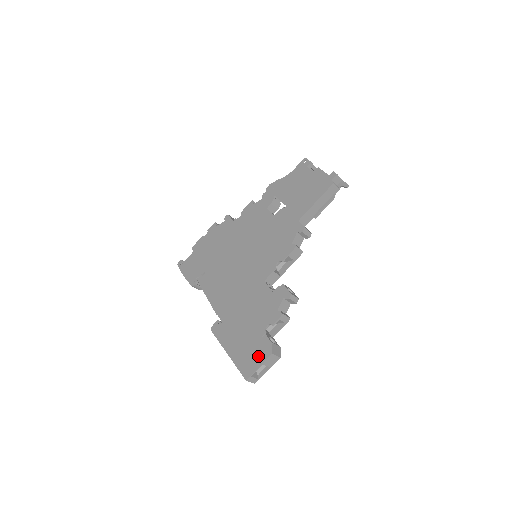
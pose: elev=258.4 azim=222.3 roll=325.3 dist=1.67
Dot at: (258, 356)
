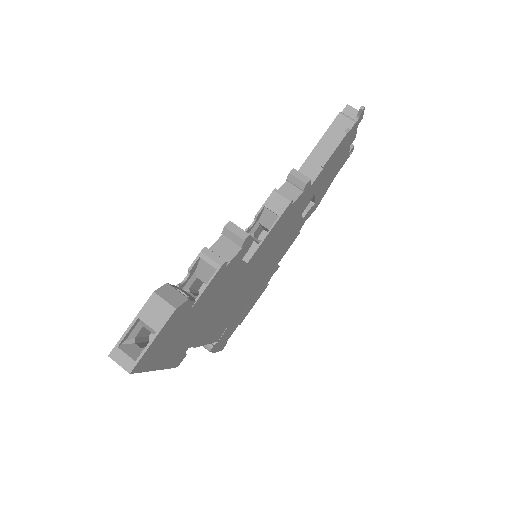
Dot at: occluded
